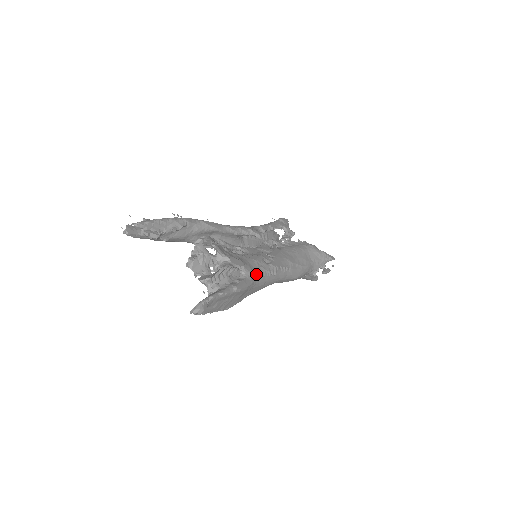
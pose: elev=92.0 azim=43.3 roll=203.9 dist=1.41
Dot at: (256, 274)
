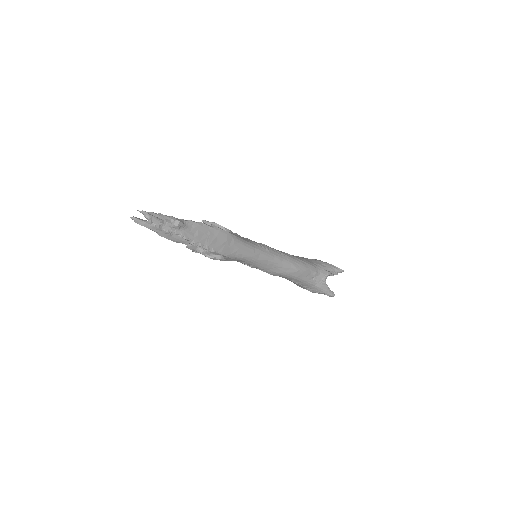
Dot at: (243, 238)
